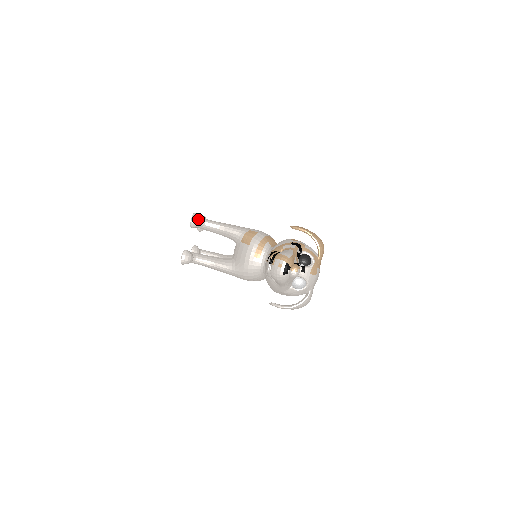
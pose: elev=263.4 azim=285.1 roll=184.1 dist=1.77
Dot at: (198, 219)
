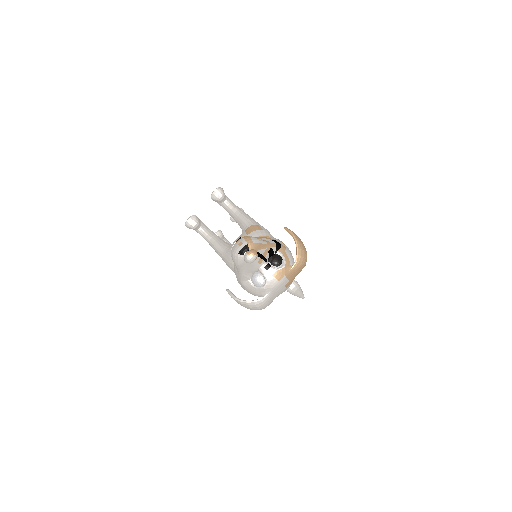
Dot at: (220, 193)
